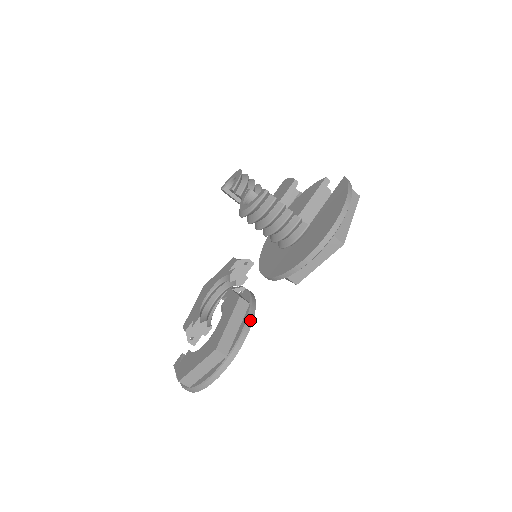
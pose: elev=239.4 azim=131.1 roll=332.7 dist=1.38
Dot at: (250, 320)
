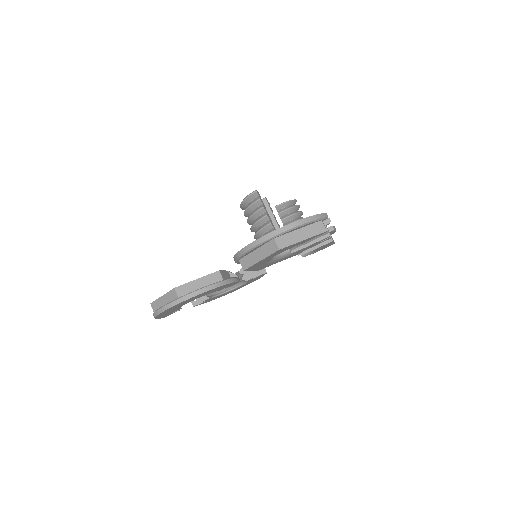
Dot at: (211, 287)
